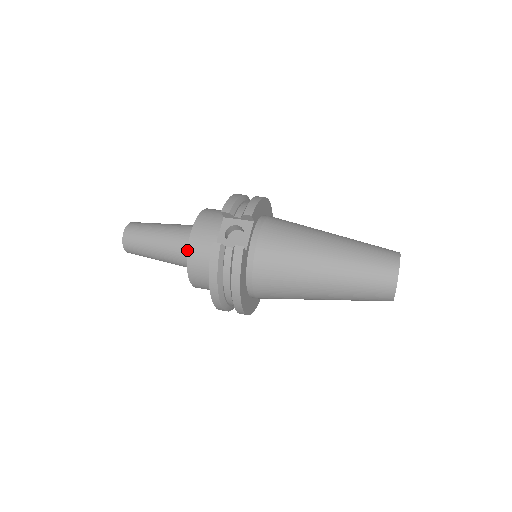
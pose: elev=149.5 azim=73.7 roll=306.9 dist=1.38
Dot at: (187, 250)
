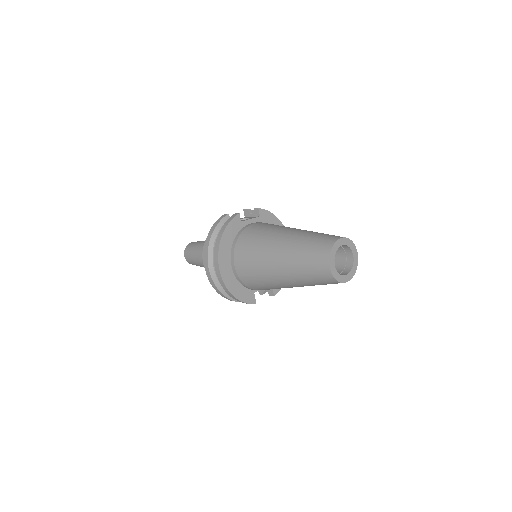
Dot at: occluded
